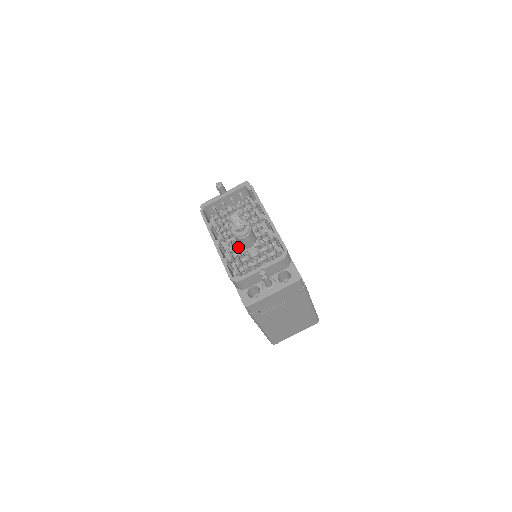
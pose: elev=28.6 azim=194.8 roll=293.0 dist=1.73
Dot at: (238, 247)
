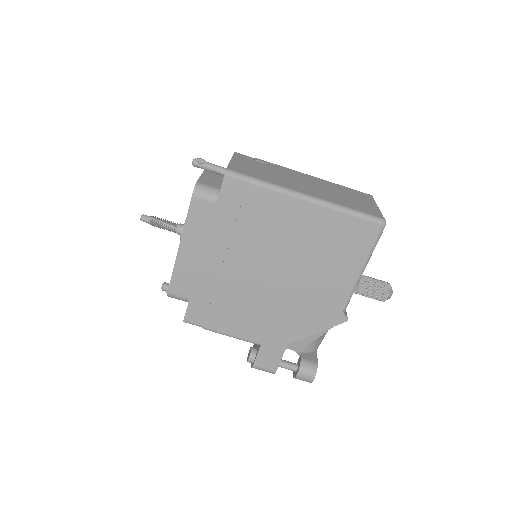
Dot at: occluded
